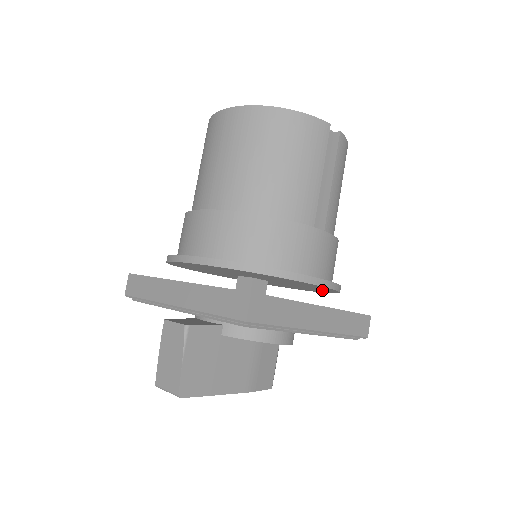
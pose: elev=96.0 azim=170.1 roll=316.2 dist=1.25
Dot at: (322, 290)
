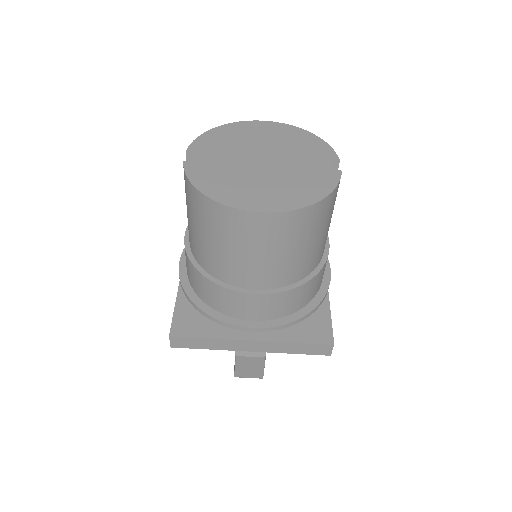
Dot at: occluded
